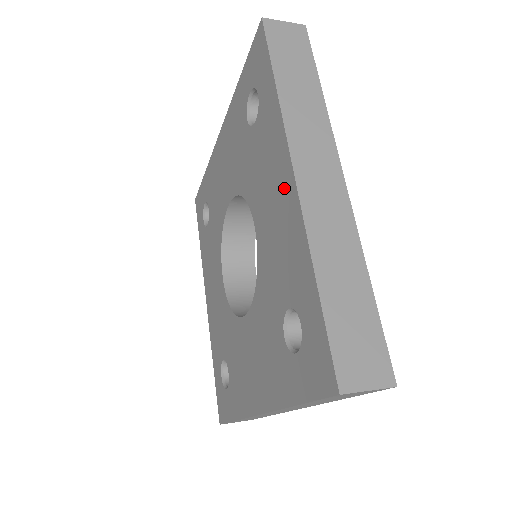
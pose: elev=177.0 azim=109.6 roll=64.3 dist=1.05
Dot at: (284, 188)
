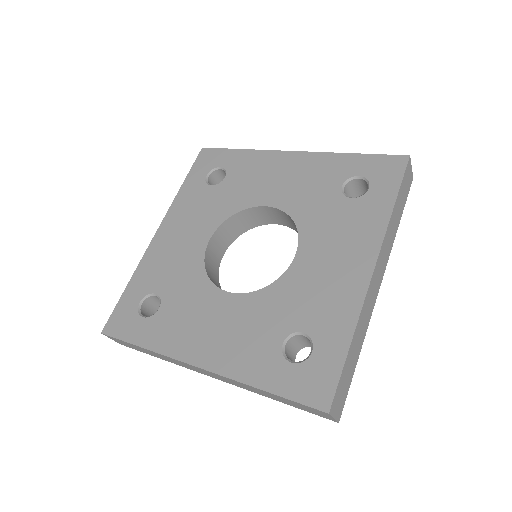
Dot at: (356, 266)
